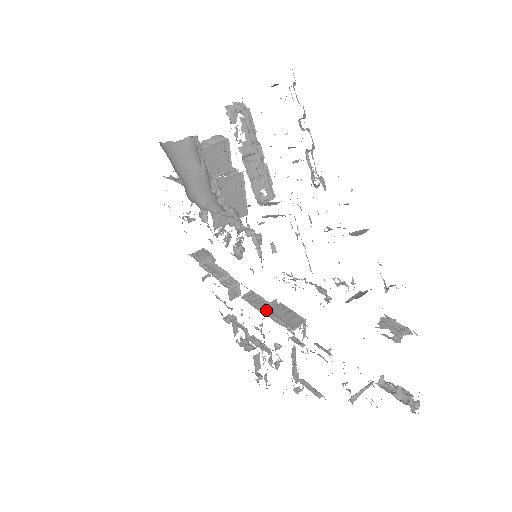
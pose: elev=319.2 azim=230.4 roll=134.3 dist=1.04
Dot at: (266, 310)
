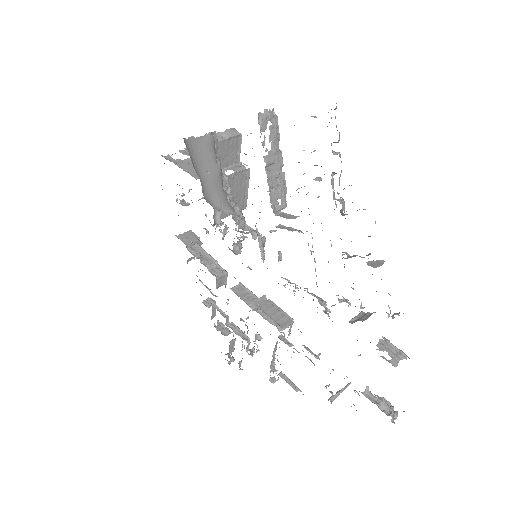
Dot at: (256, 306)
